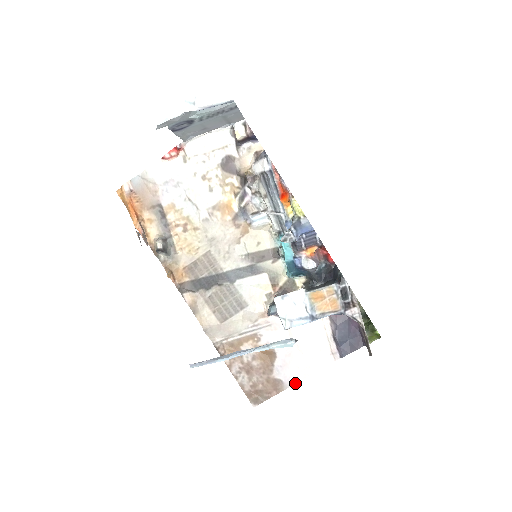
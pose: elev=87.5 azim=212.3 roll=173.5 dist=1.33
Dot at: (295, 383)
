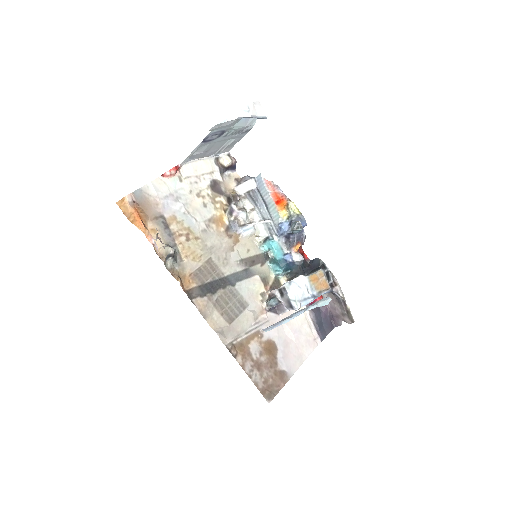
Dot at: (295, 371)
